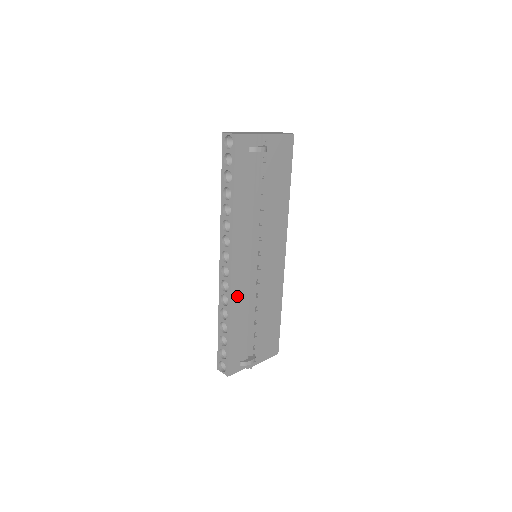
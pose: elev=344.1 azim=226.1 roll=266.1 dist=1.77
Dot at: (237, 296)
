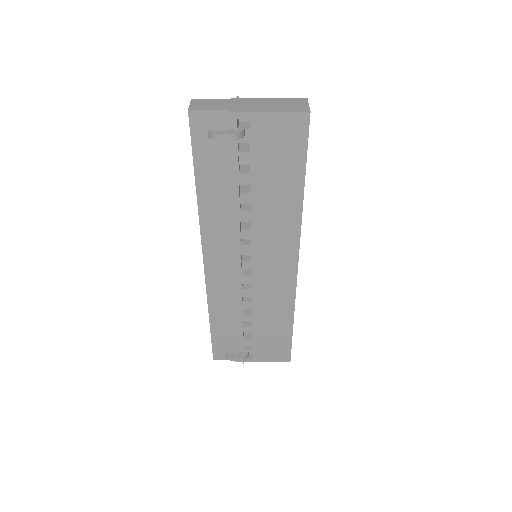
Dot at: (217, 293)
